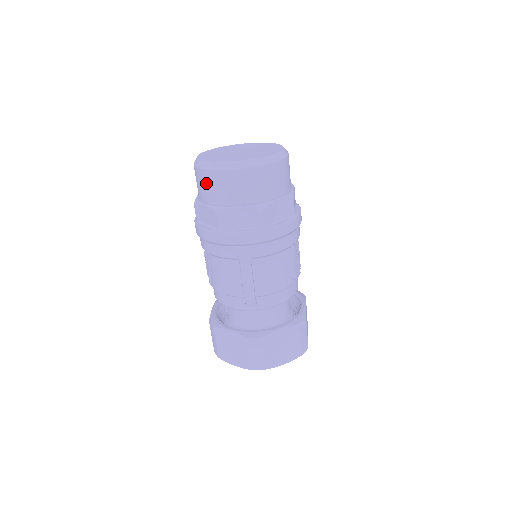
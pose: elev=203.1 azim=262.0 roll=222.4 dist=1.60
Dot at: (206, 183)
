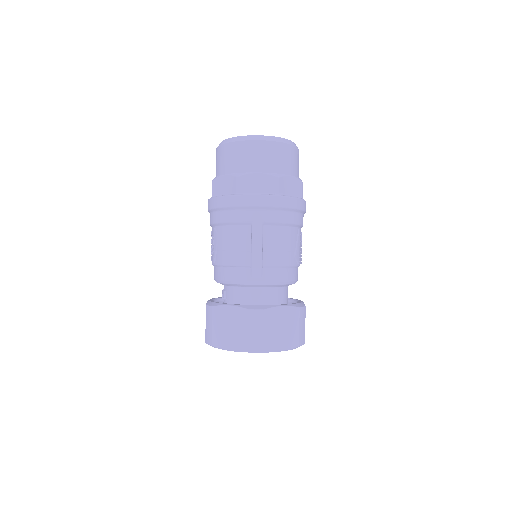
Dot at: (229, 155)
